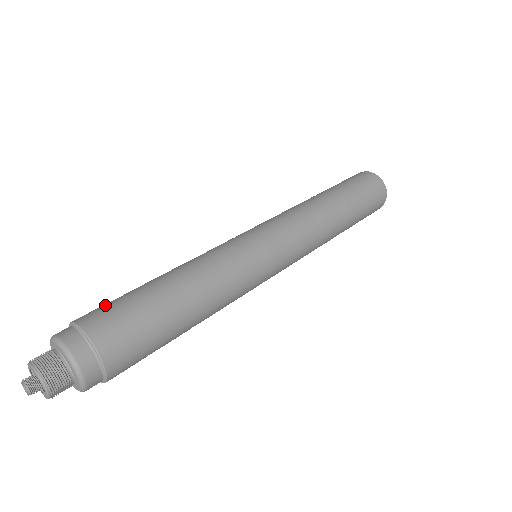
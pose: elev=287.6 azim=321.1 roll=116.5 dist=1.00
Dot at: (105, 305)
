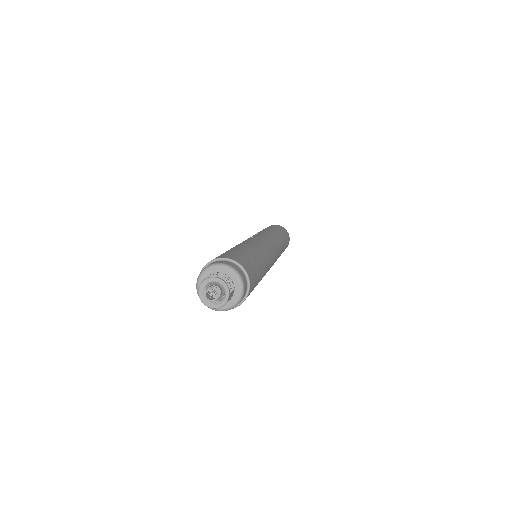
Dot at: occluded
